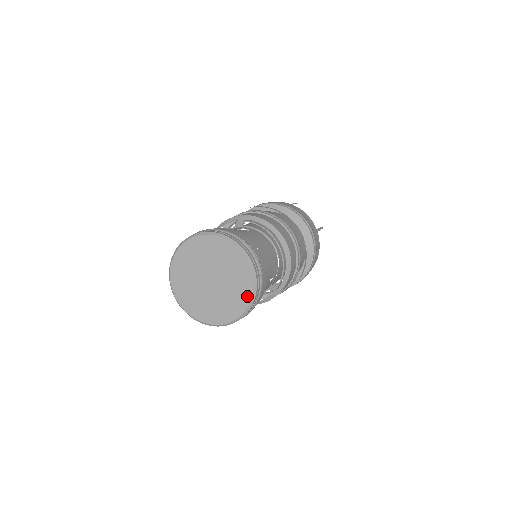
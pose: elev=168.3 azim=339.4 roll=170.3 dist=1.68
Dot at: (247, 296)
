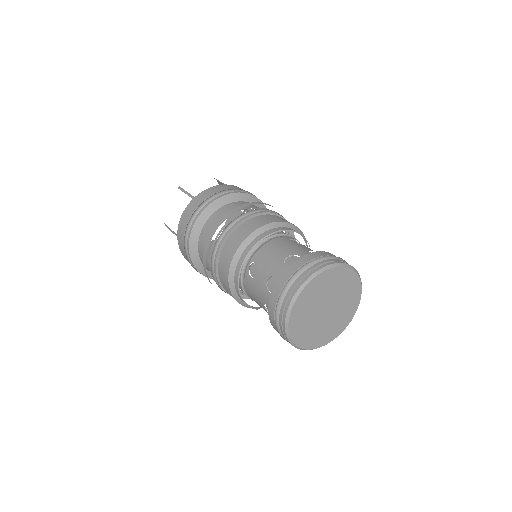
Dot at: (350, 317)
